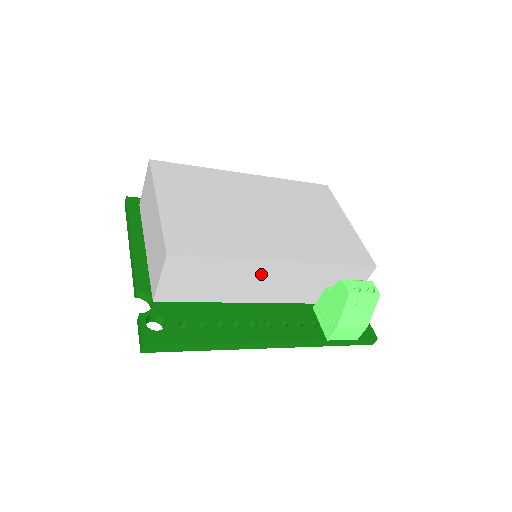
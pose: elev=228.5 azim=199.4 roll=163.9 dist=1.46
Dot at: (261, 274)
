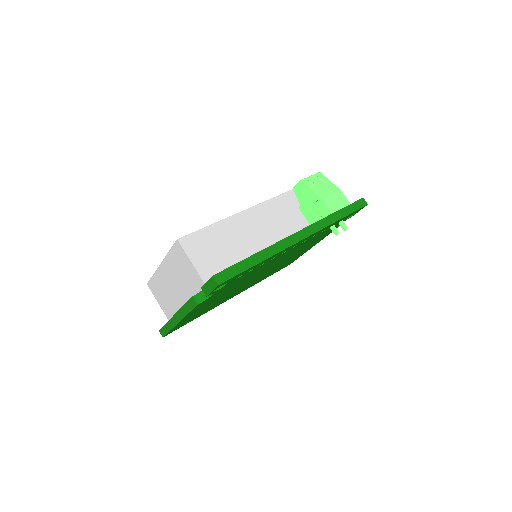
Dot at: (250, 224)
